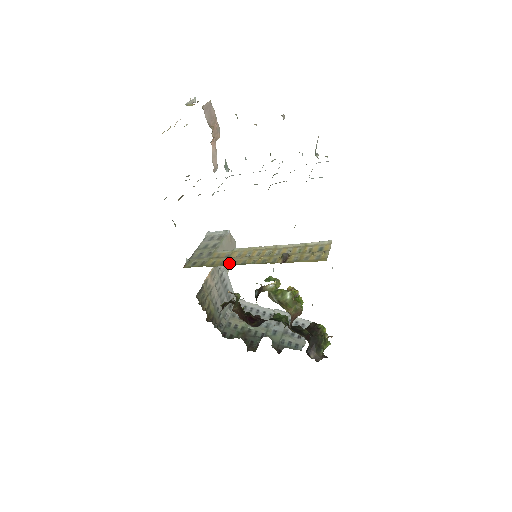
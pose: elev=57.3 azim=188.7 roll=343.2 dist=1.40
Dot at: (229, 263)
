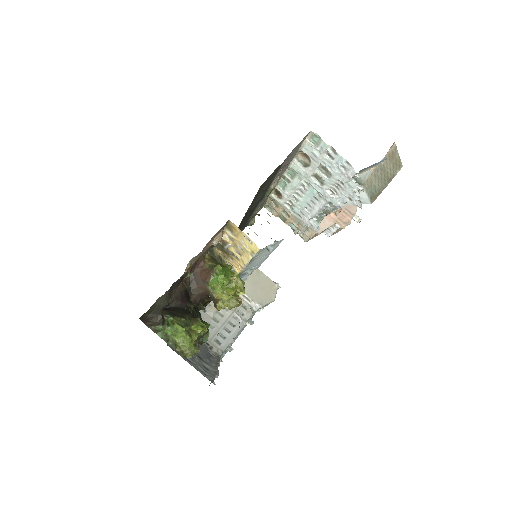
Dot at: occluded
